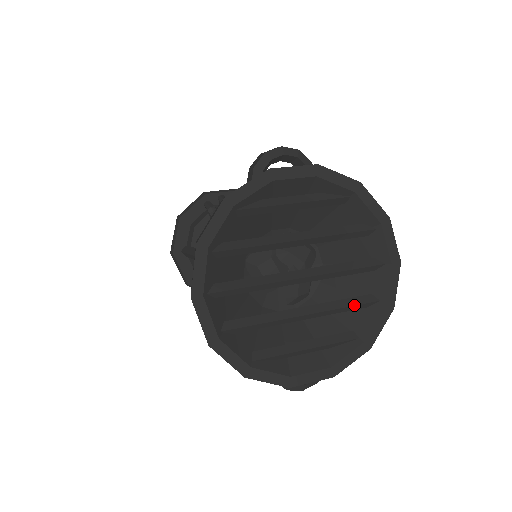
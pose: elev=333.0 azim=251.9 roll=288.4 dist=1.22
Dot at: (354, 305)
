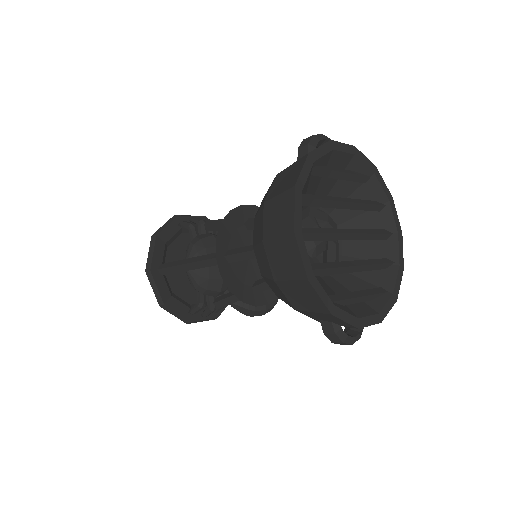
Dot at: (382, 263)
